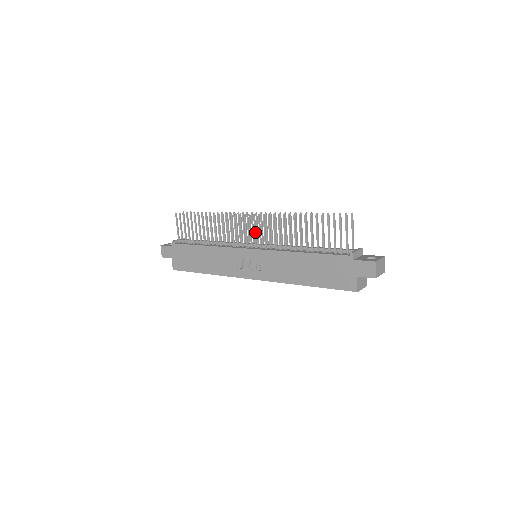
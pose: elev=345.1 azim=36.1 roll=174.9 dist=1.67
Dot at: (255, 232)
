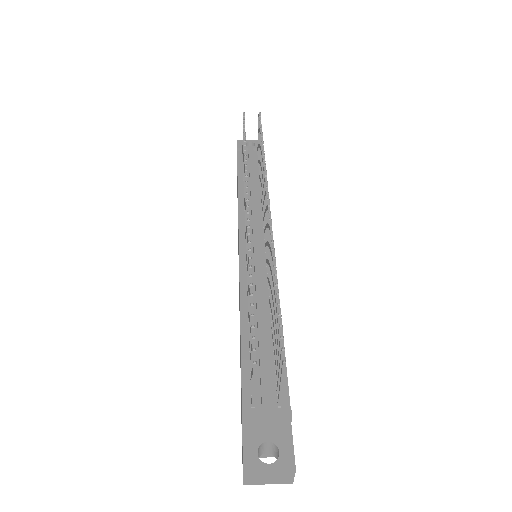
Dot at: occluded
